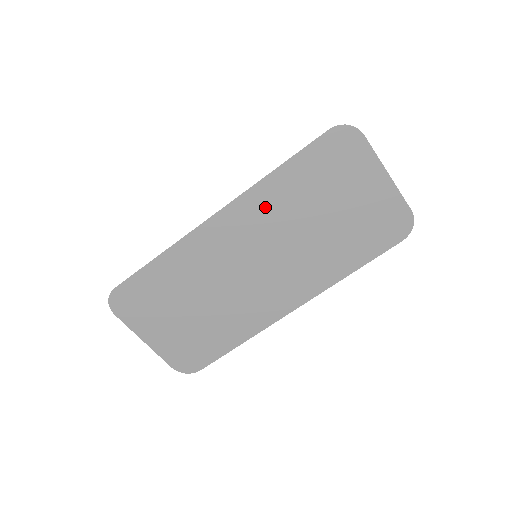
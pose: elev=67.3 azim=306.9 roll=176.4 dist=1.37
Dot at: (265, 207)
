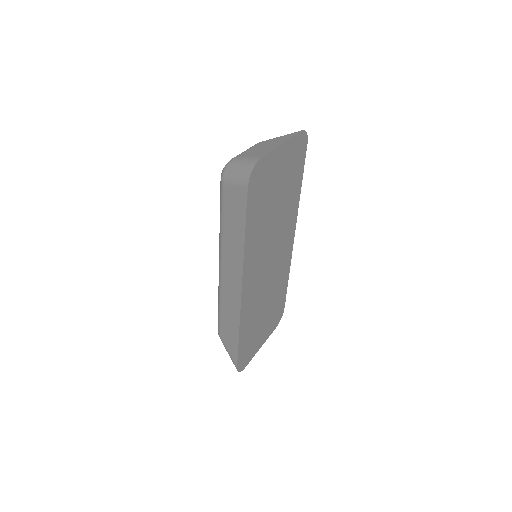
Dot at: (254, 251)
